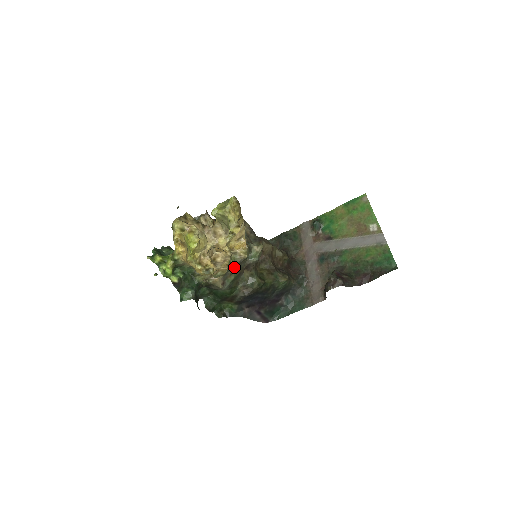
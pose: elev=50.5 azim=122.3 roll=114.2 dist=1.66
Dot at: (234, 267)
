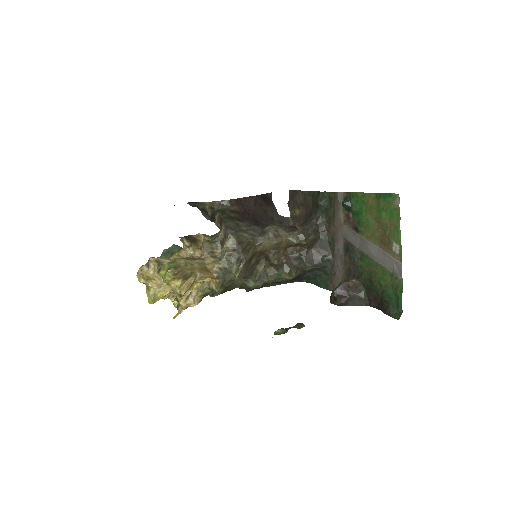
Dot at: occluded
